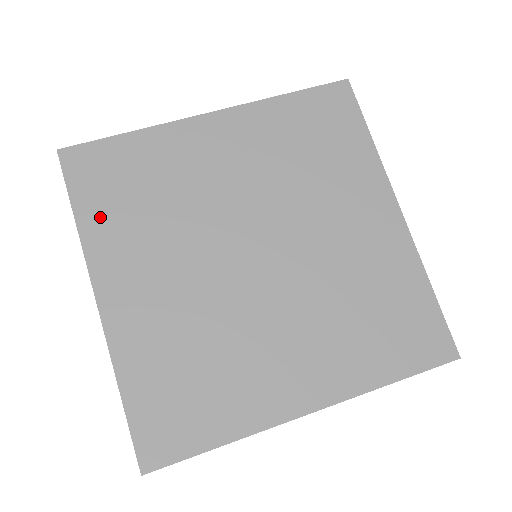
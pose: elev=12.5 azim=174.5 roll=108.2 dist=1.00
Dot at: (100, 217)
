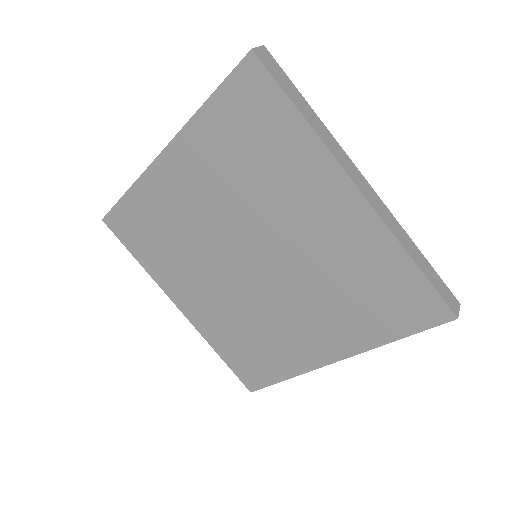
Dot at: (149, 258)
